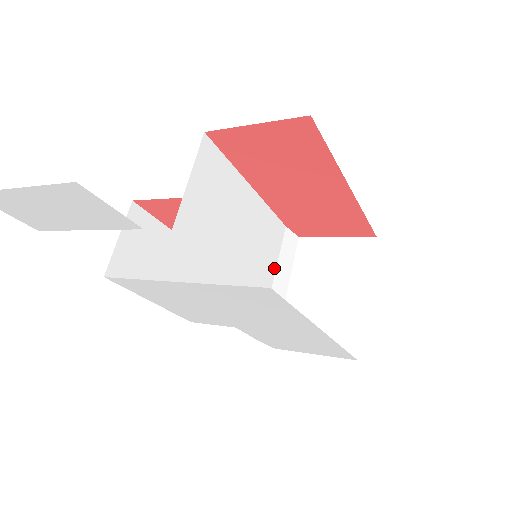
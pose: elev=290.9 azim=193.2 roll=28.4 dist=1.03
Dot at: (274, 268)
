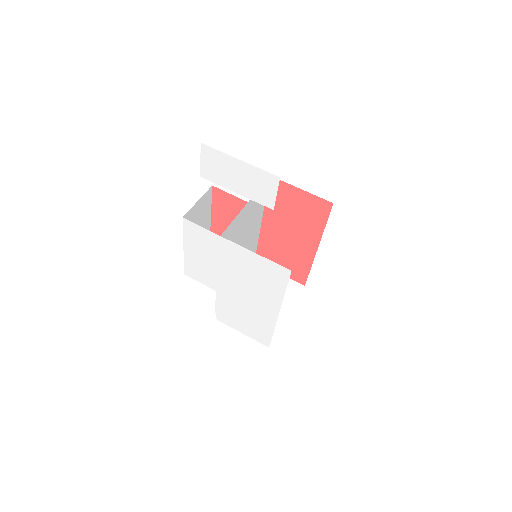
Dot at: occluded
